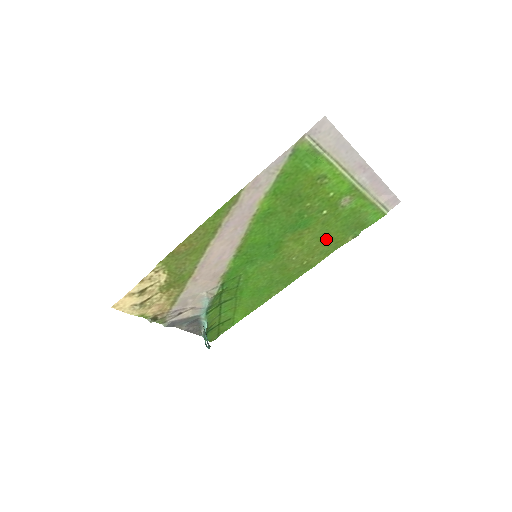
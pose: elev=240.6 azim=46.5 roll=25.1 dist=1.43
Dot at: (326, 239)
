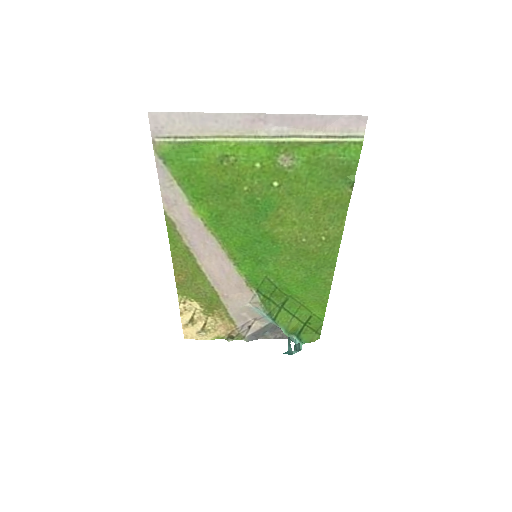
Dot at: (317, 206)
